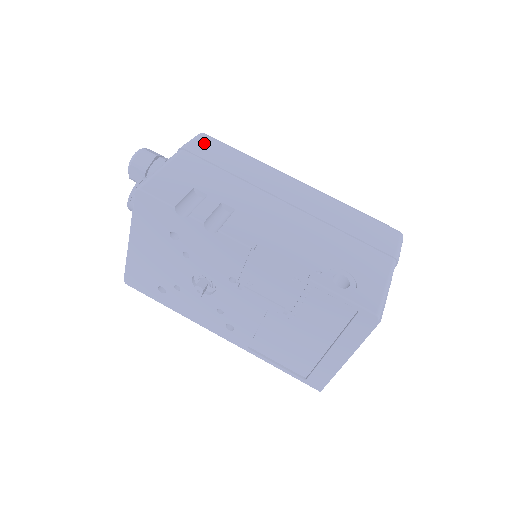
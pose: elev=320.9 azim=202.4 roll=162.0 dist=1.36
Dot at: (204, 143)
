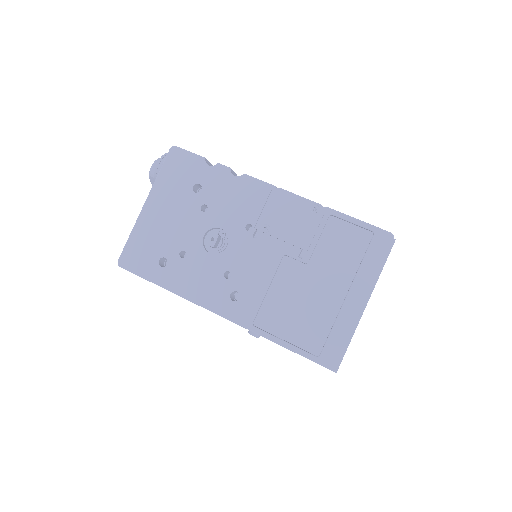
Dot at: occluded
